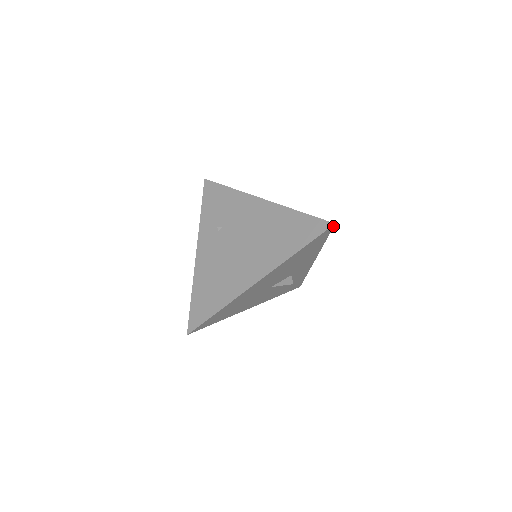
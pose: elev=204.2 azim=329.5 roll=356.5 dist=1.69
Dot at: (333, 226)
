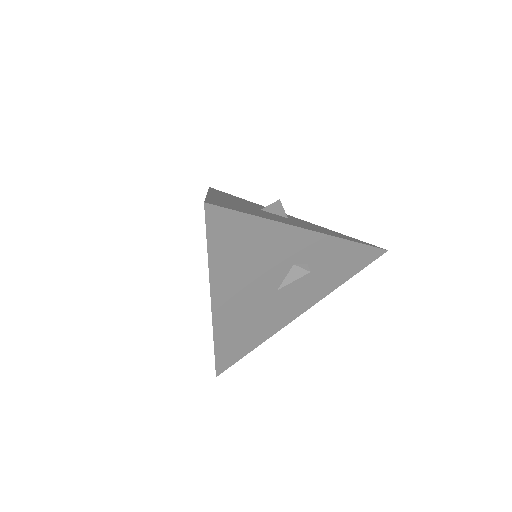
Dot at: (210, 205)
